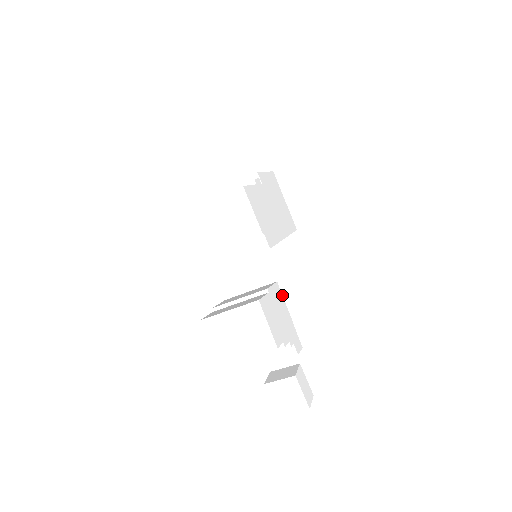
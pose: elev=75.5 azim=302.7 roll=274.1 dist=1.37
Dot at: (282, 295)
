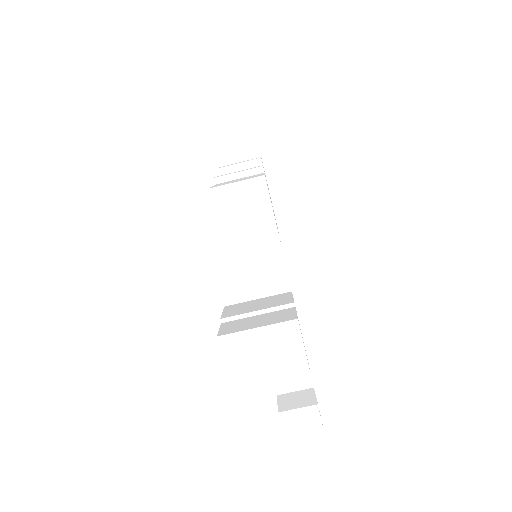
Dot at: occluded
